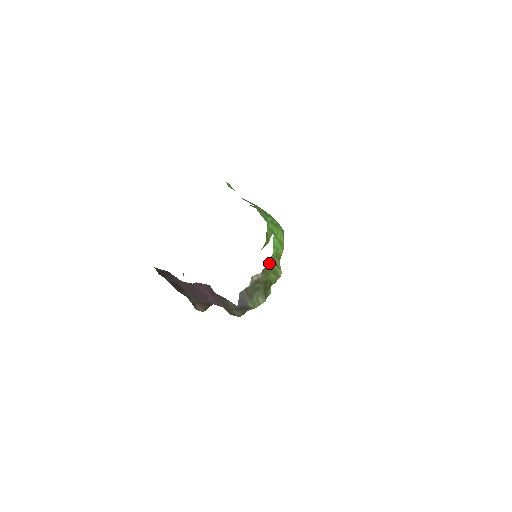
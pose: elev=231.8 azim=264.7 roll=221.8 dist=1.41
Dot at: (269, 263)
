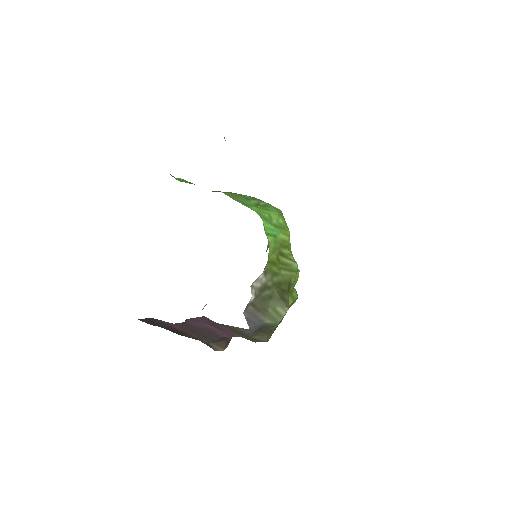
Dot at: (271, 258)
